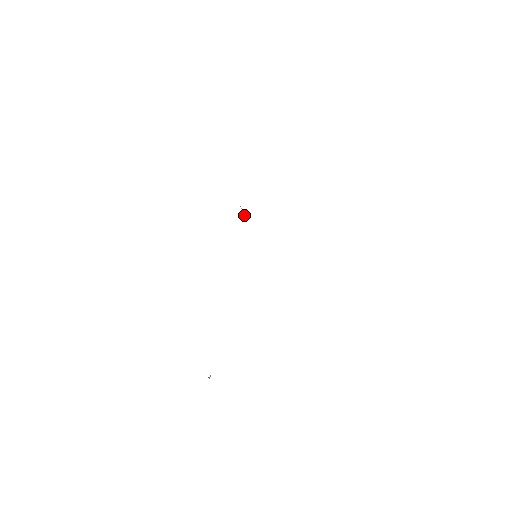
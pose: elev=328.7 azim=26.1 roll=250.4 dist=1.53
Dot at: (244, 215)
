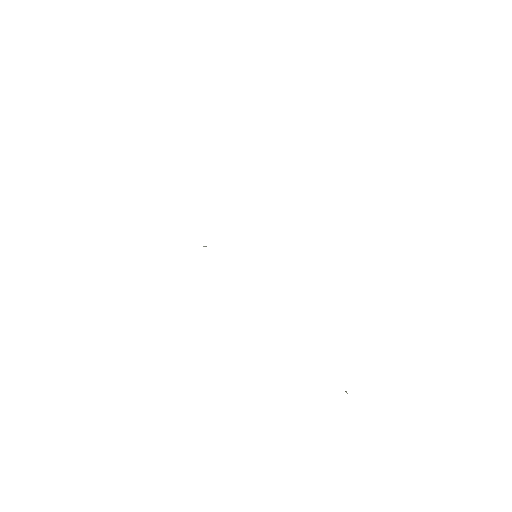
Dot at: occluded
